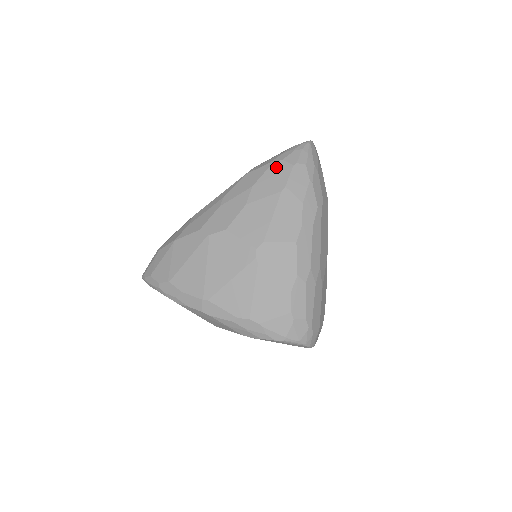
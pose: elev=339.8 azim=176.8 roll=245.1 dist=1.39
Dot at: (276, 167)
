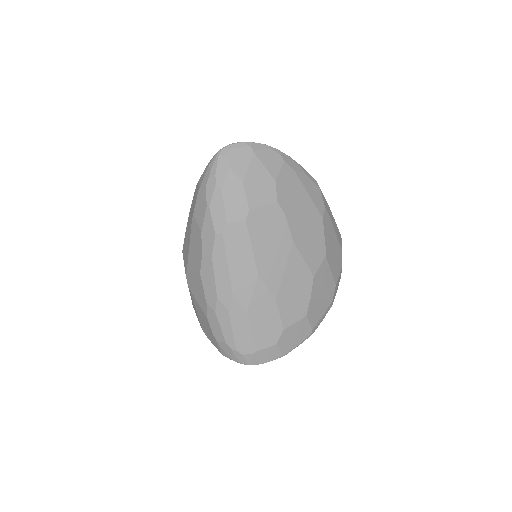
Dot at: (196, 190)
